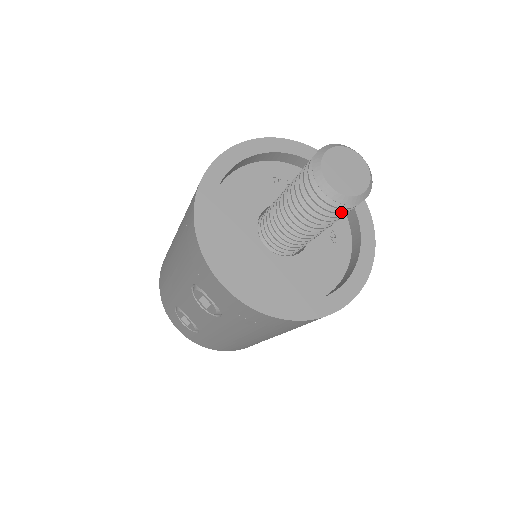
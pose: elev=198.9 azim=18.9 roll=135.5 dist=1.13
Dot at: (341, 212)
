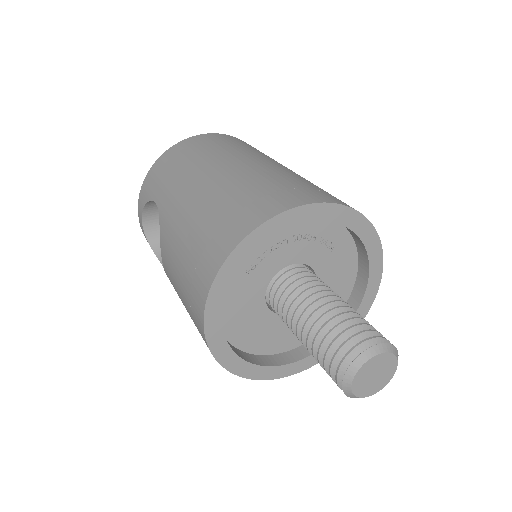
Dot at: occluded
